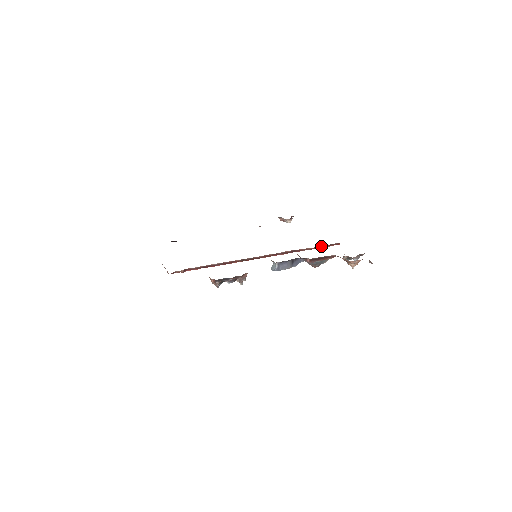
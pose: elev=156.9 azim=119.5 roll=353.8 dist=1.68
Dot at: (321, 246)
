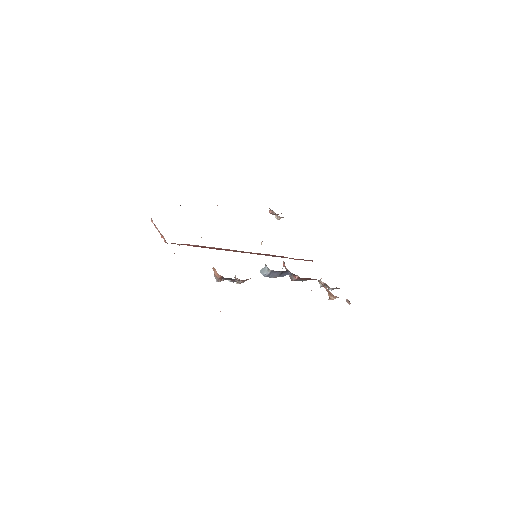
Dot at: (301, 259)
